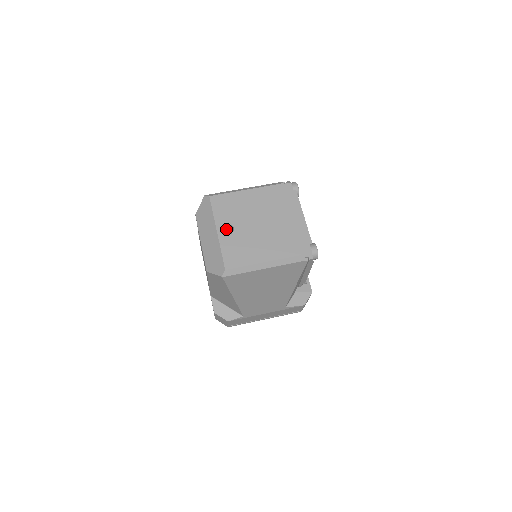
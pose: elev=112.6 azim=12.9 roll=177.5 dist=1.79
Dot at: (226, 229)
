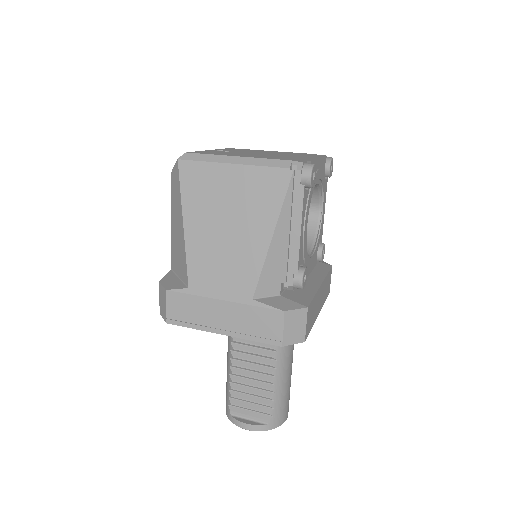
Dot at: occluded
